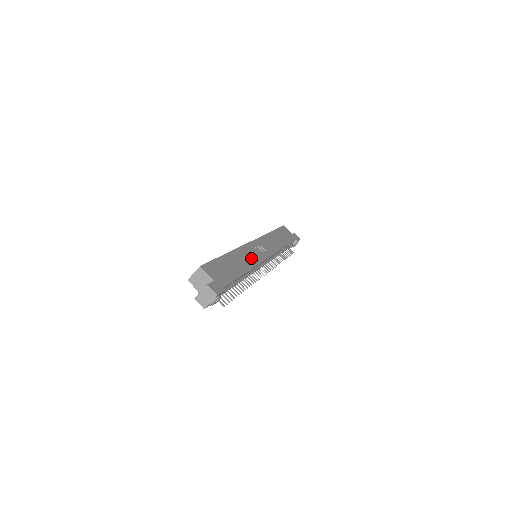
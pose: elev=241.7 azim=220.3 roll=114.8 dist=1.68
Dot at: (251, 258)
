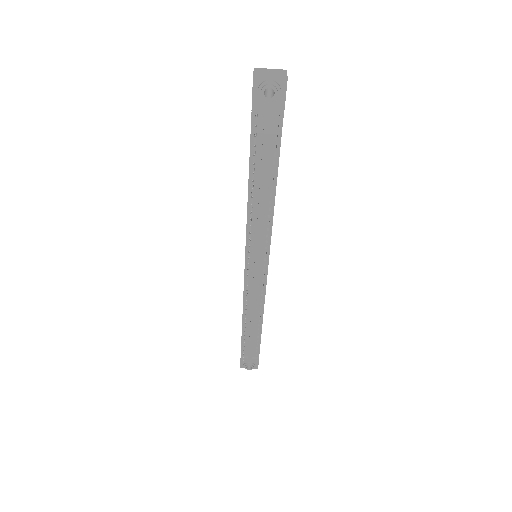
Dot at: occluded
